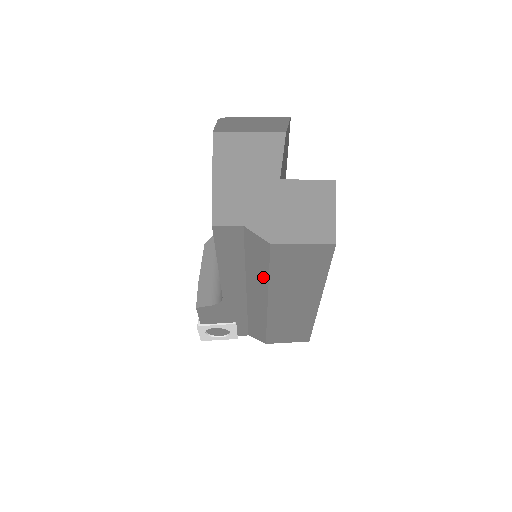
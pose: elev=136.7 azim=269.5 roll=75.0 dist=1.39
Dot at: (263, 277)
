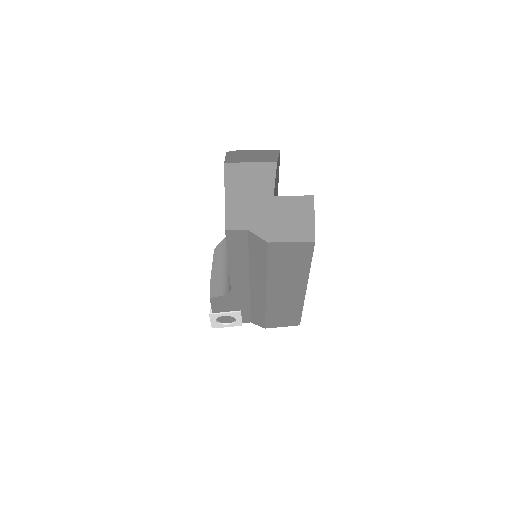
Dot at: (262, 269)
